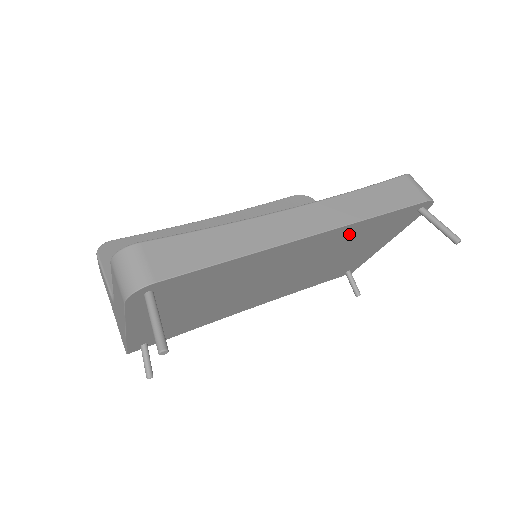
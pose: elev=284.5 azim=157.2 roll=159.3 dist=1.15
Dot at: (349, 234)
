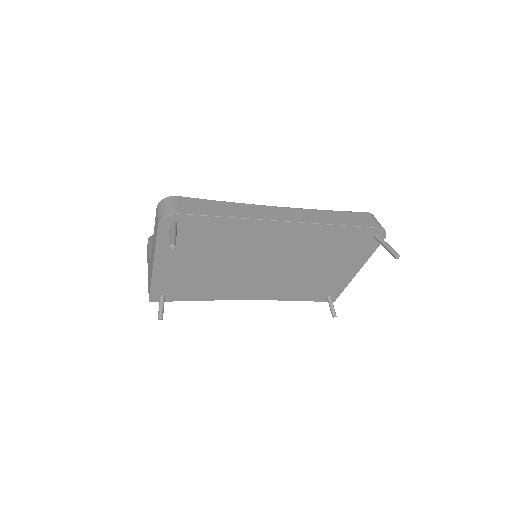
Dot at: (318, 237)
